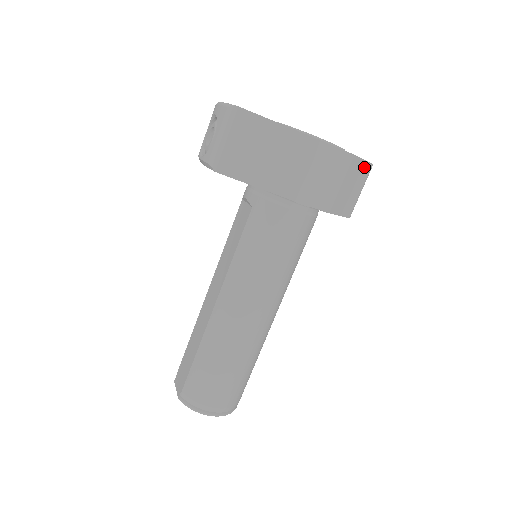
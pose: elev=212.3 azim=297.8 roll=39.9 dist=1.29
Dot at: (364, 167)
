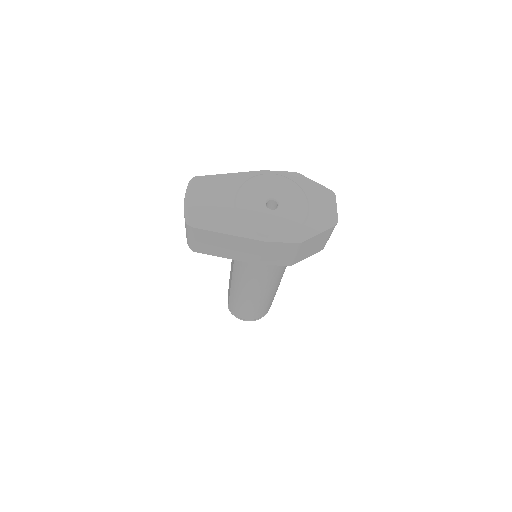
Dot at: (322, 234)
